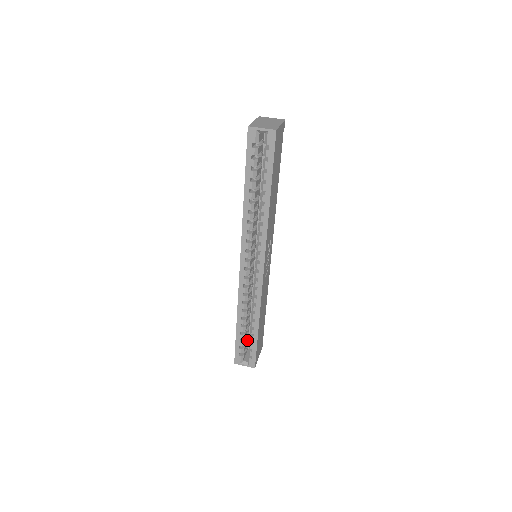
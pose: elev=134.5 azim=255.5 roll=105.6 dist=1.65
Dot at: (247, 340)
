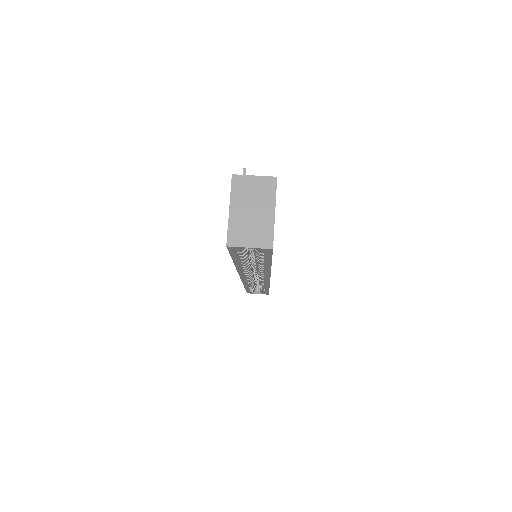
Dot at: occluded
